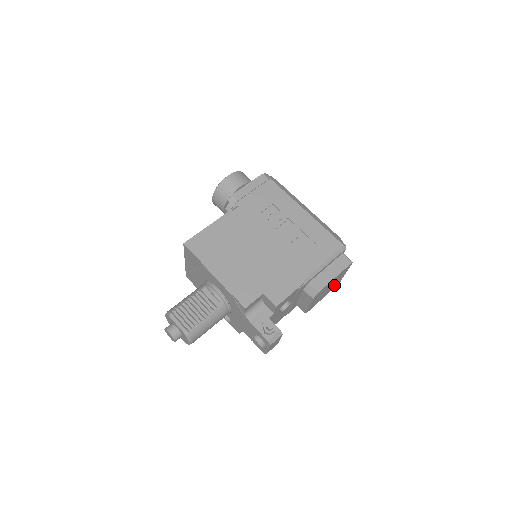
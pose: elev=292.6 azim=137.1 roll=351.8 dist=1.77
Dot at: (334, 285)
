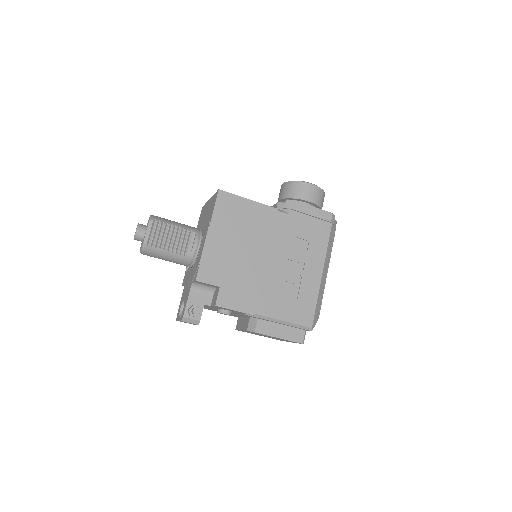
Dot at: occluded
